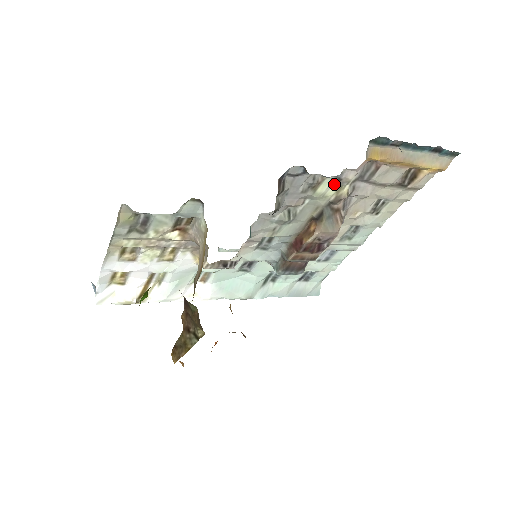
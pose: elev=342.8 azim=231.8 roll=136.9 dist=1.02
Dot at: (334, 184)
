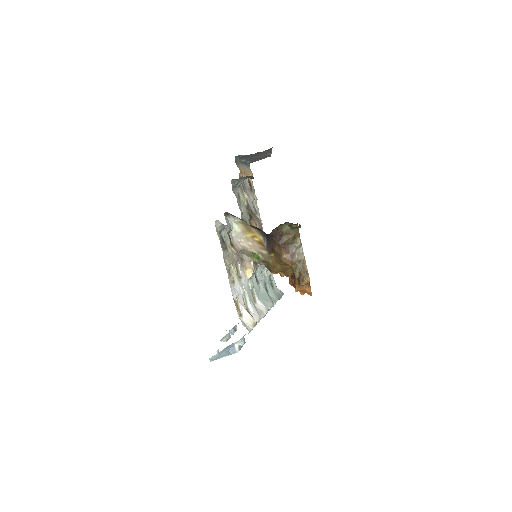
Dot at: (241, 193)
